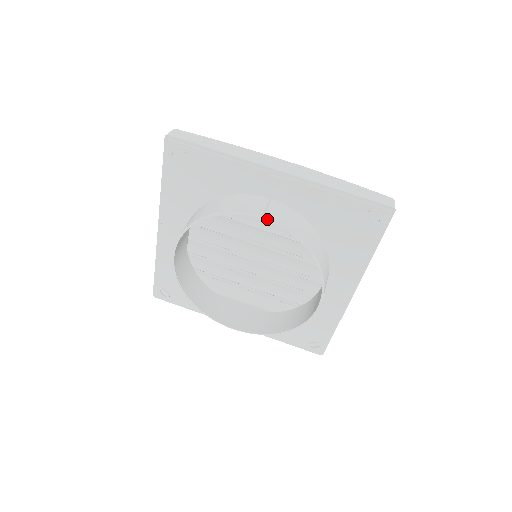
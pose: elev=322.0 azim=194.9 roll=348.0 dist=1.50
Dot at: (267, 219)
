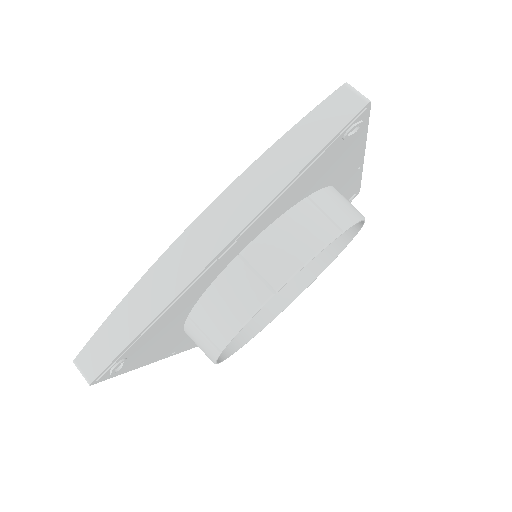
Dot at: (280, 287)
